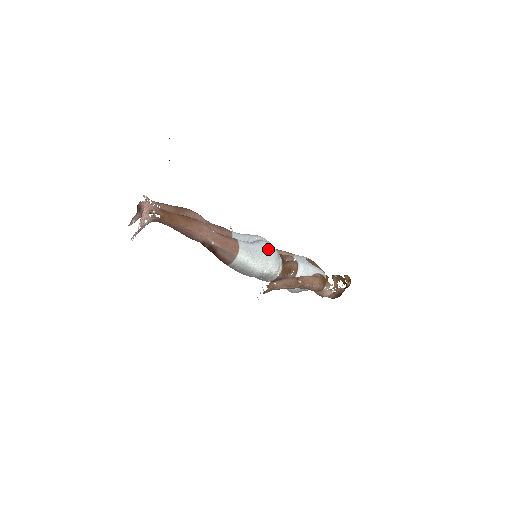
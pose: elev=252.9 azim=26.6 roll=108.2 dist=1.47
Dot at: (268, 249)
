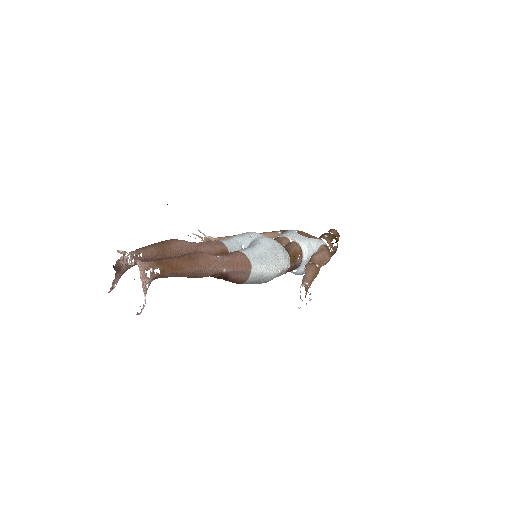
Dot at: (273, 246)
